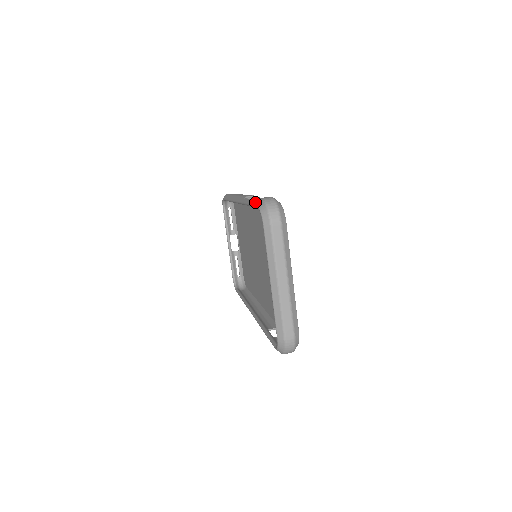
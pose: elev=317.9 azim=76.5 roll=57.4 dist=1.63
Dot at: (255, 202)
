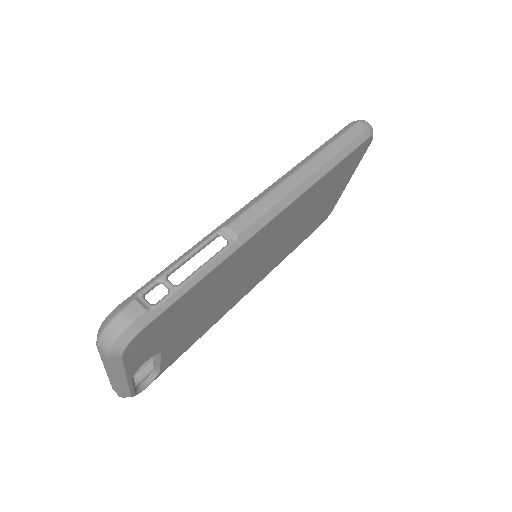
Dot at: (139, 290)
